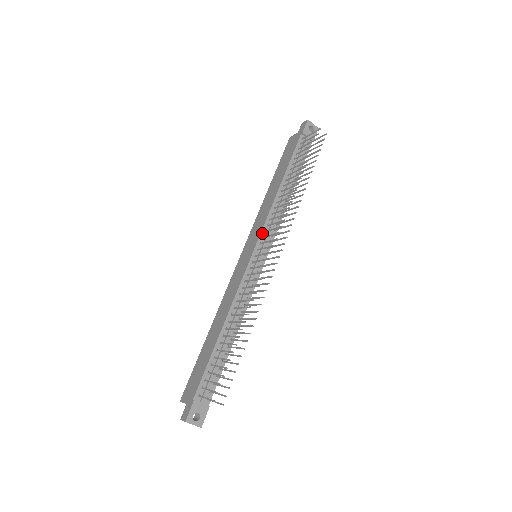
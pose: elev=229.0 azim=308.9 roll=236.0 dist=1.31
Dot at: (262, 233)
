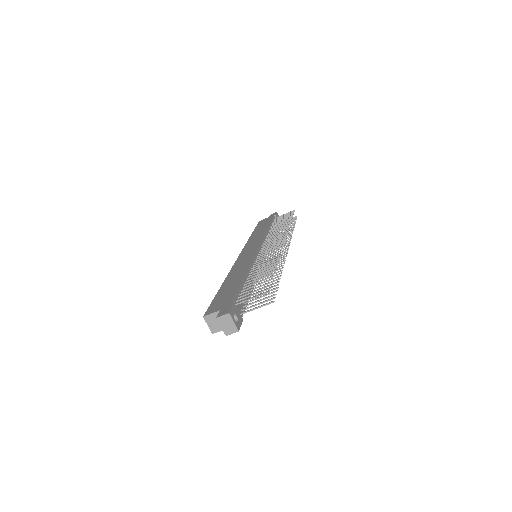
Dot at: (262, 242)
